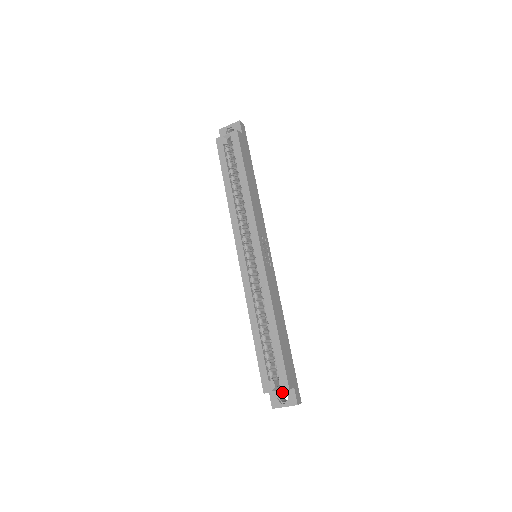
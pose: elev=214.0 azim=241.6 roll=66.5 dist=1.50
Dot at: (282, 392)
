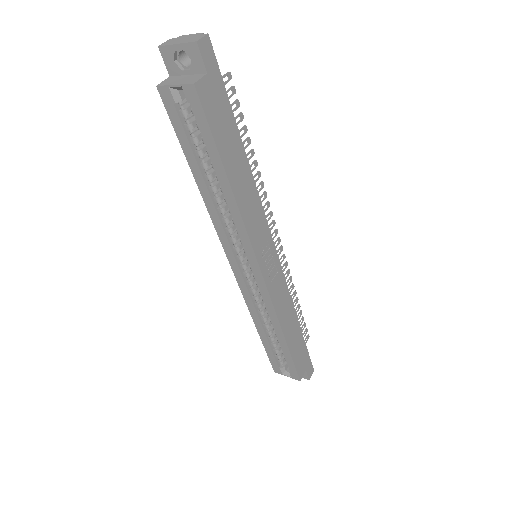
Dot at: occluded
